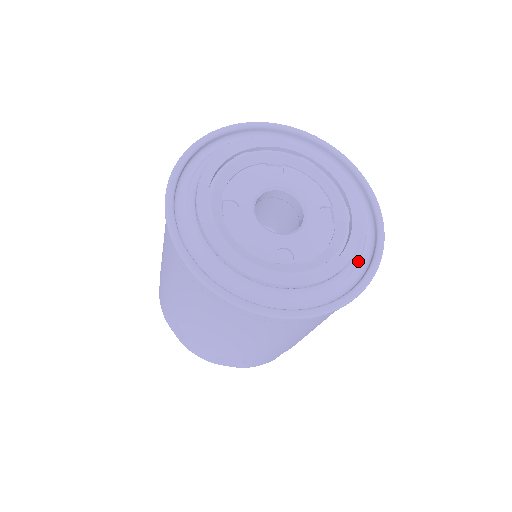
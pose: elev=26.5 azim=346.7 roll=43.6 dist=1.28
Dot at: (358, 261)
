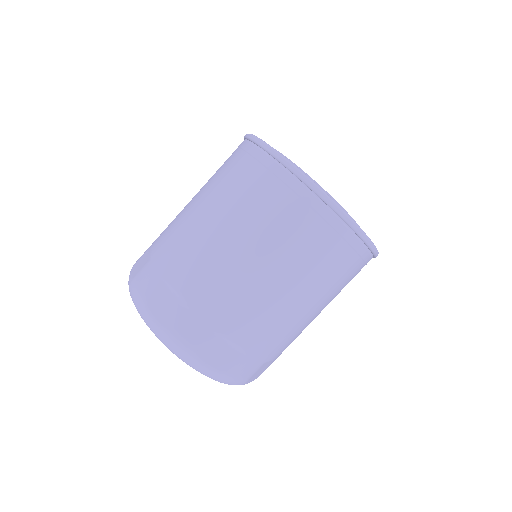
Dot at: occluded
